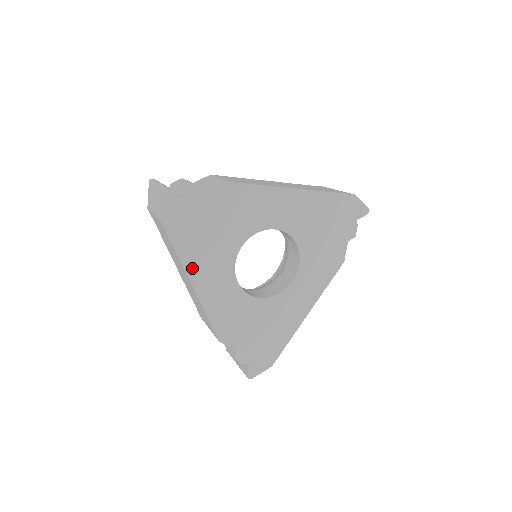
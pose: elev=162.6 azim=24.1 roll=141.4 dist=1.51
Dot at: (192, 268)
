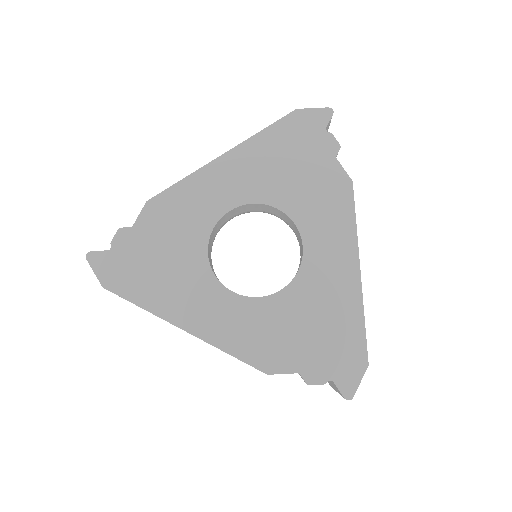
Dot at: (169, 312)
